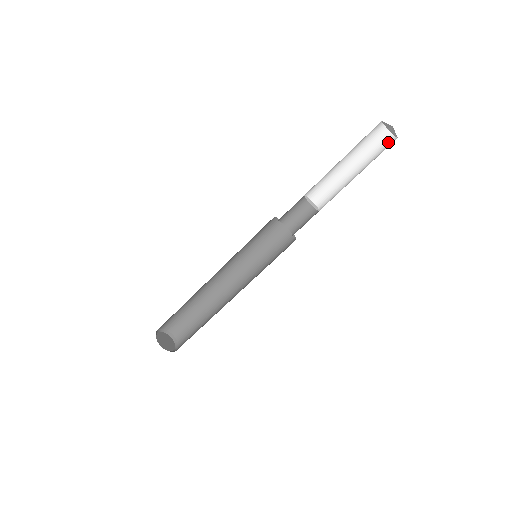
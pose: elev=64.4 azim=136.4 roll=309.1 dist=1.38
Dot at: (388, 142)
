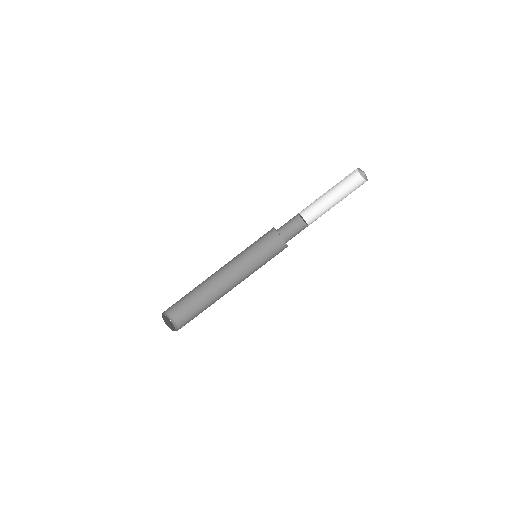
Dot at: (361, 184)
